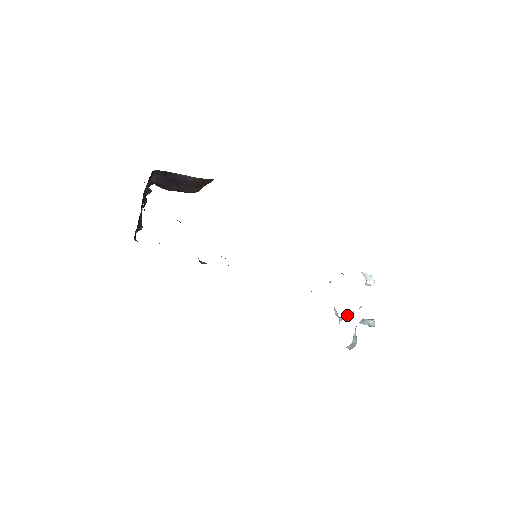
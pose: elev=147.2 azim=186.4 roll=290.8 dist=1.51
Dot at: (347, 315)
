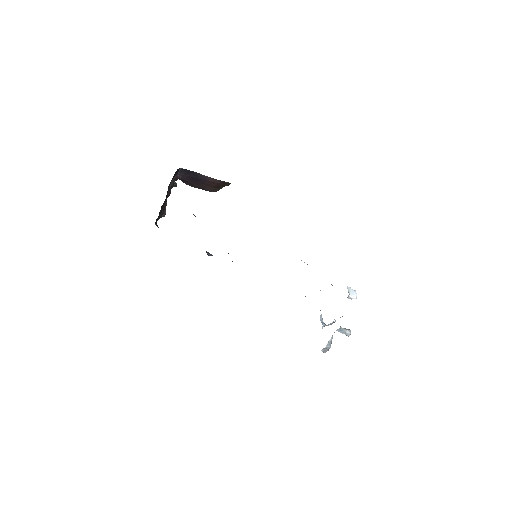
Dot at: occluded
